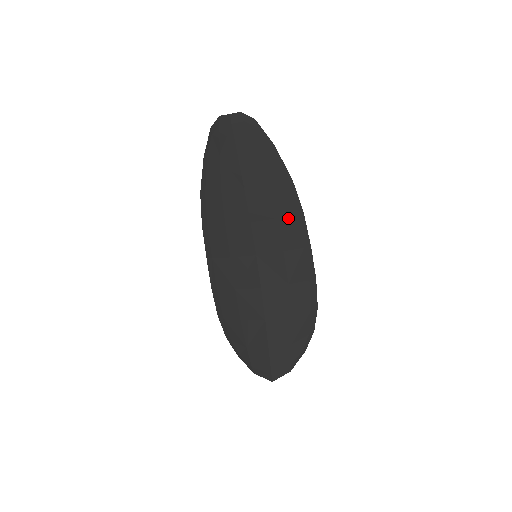
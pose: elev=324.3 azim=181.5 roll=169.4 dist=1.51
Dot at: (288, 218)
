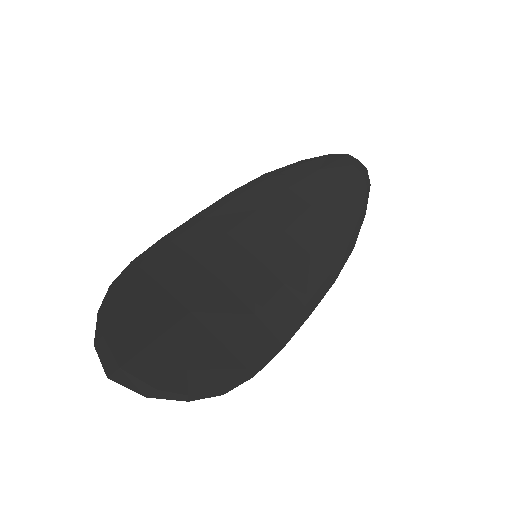
Dot at: (319, 267)
